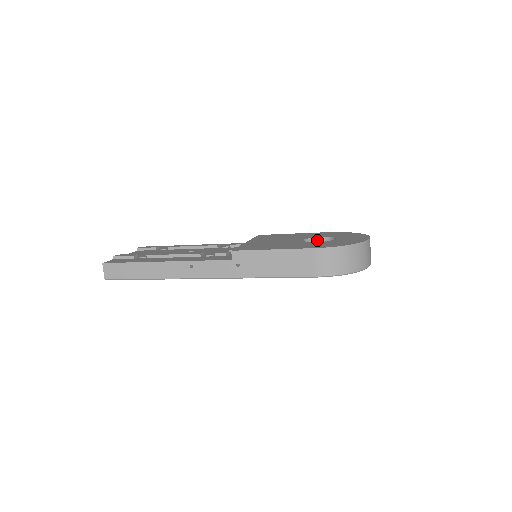
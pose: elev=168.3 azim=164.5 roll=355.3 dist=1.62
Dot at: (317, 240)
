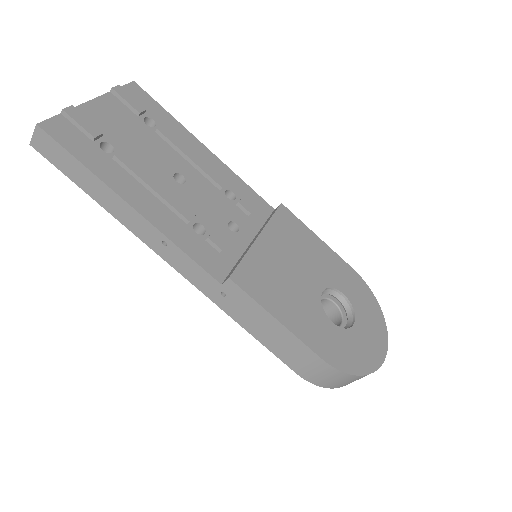
Dot at: (336, 293)
